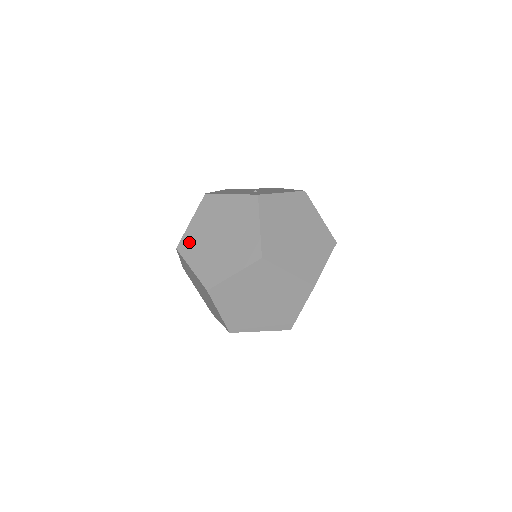
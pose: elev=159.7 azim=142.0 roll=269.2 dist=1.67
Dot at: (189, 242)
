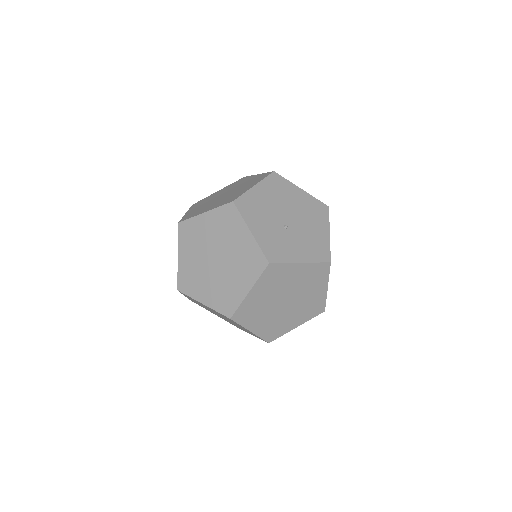
Dot at: (191, 231)
